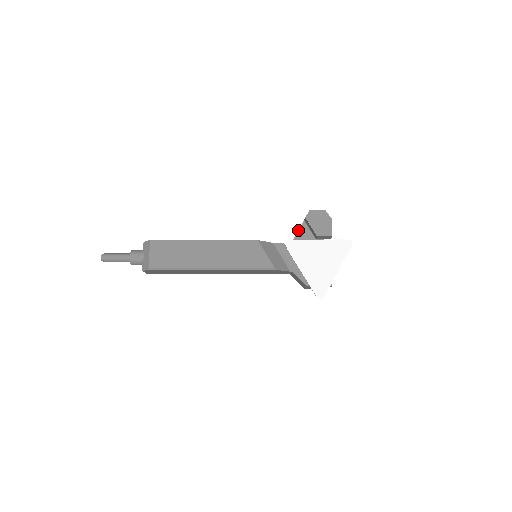
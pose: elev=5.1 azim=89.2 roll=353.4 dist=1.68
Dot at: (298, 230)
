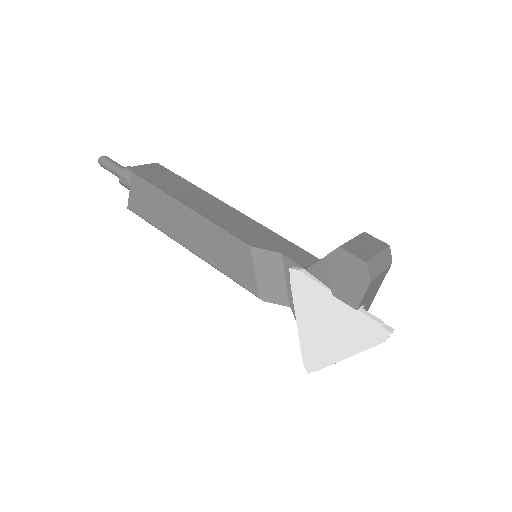
Dot at: occluded
